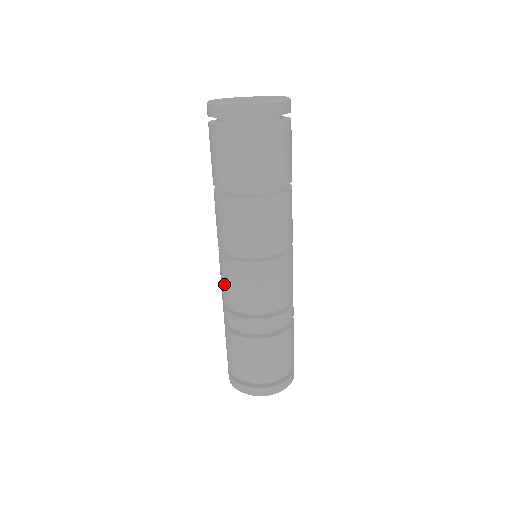
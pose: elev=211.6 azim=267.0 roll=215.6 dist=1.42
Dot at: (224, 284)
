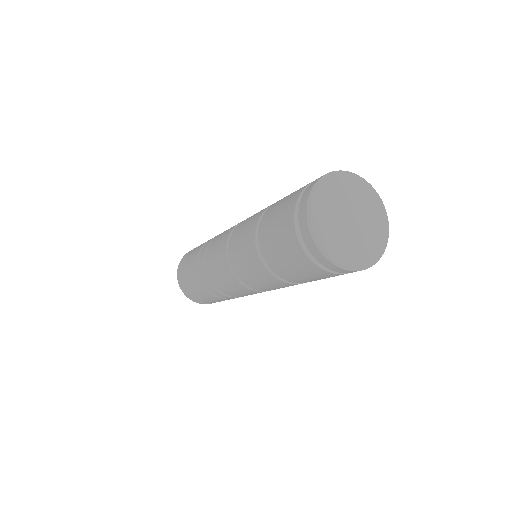
Dot at: (215, 269)
